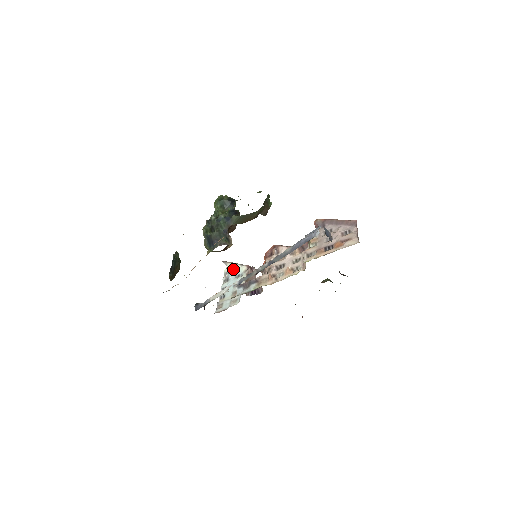
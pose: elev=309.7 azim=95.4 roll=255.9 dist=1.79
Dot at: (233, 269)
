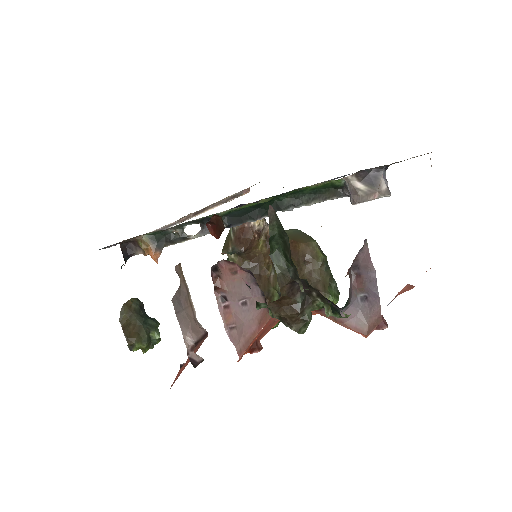
Dot at: occluded
